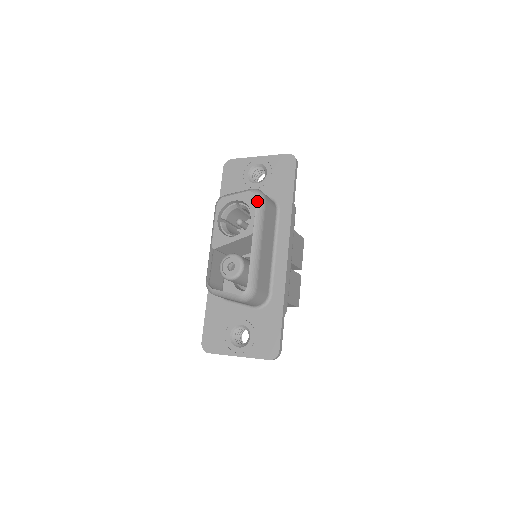
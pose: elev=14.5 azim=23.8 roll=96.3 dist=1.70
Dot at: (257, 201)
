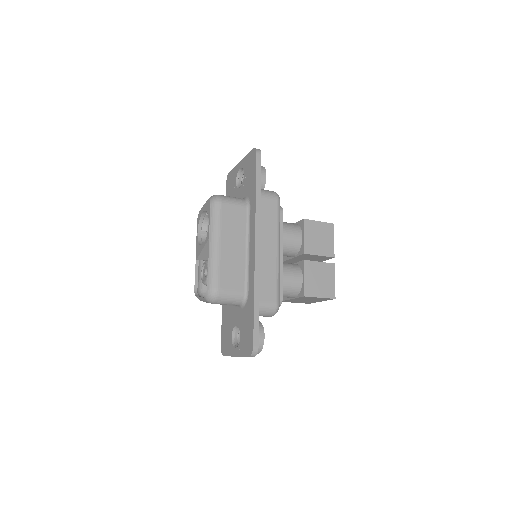
Dot at: (211, 206)
